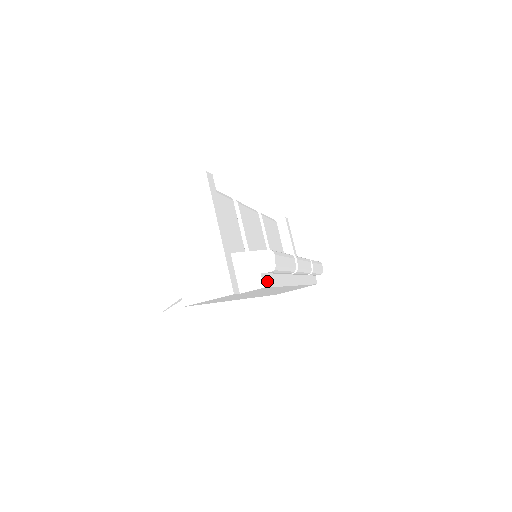
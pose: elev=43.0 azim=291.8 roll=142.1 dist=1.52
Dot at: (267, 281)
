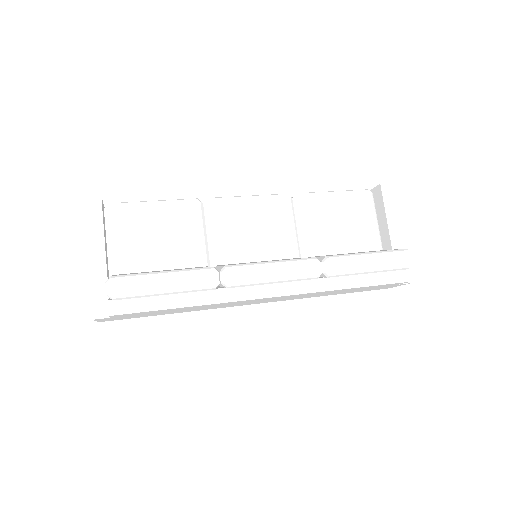
Dot at: (127, 307)
